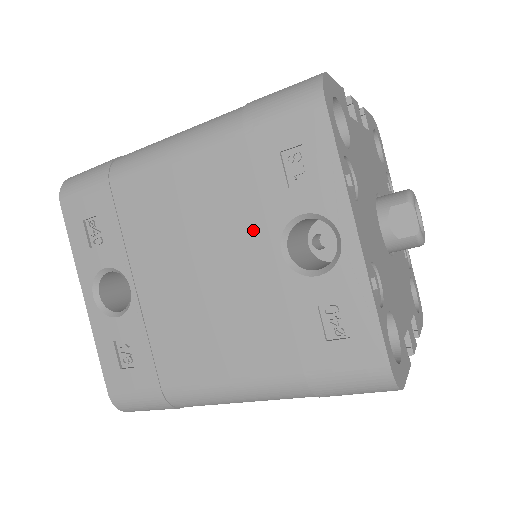
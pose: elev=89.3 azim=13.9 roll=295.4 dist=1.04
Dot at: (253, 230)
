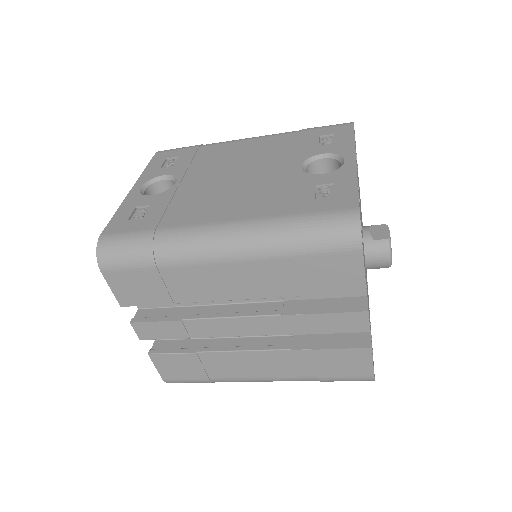
Dot at: (287, 159)
